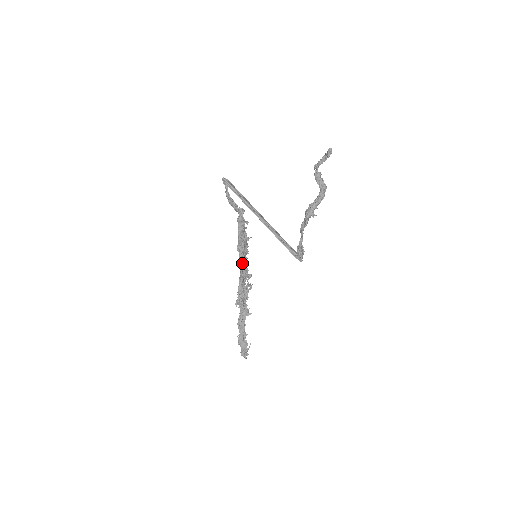
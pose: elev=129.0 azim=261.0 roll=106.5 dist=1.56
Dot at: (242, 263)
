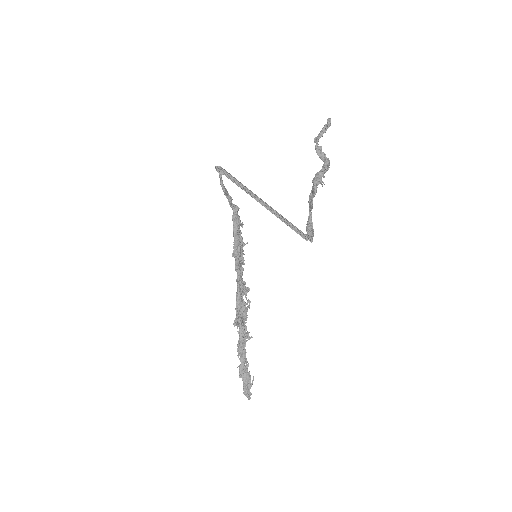
Dot at: (239, 271)
